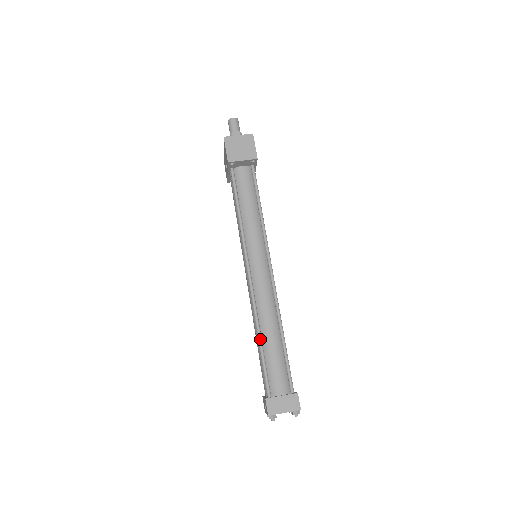
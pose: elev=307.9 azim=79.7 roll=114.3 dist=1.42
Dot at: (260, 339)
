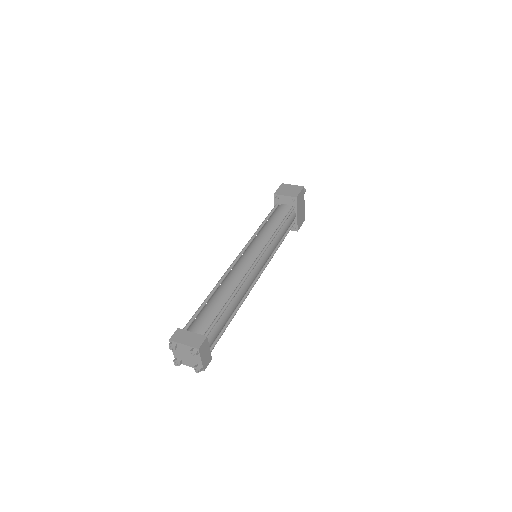
Dot at: (211, 293)
